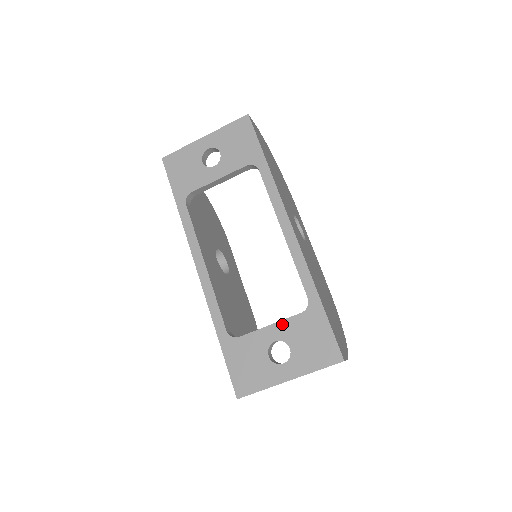
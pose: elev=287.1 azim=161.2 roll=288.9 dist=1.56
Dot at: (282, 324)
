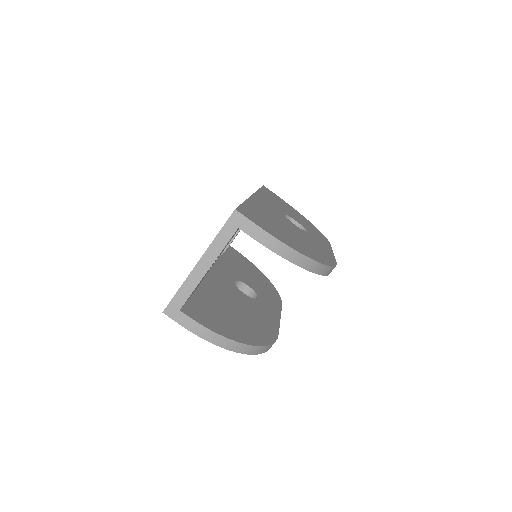
Dot at: occluded
